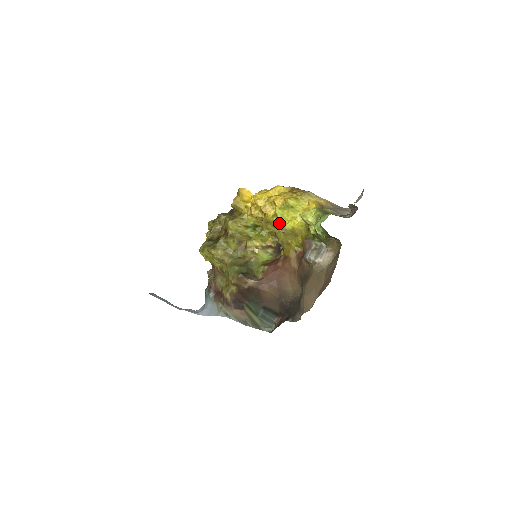
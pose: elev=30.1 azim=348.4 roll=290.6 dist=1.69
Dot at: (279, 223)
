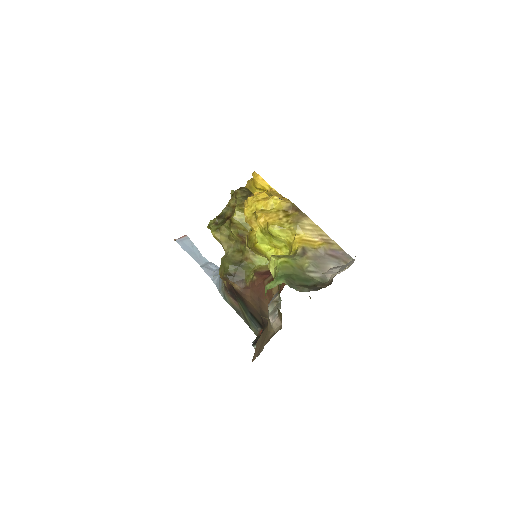
Dot at: (258, 247)
